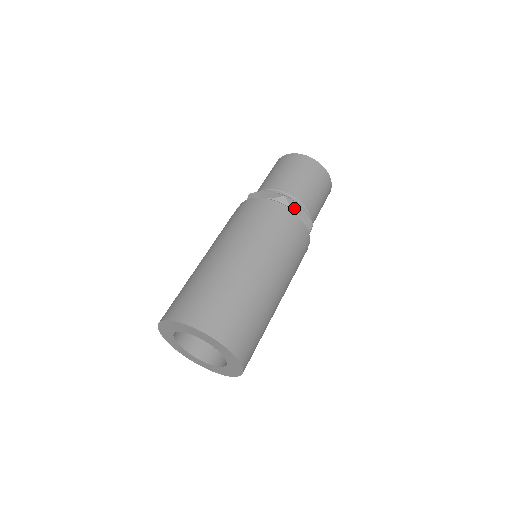
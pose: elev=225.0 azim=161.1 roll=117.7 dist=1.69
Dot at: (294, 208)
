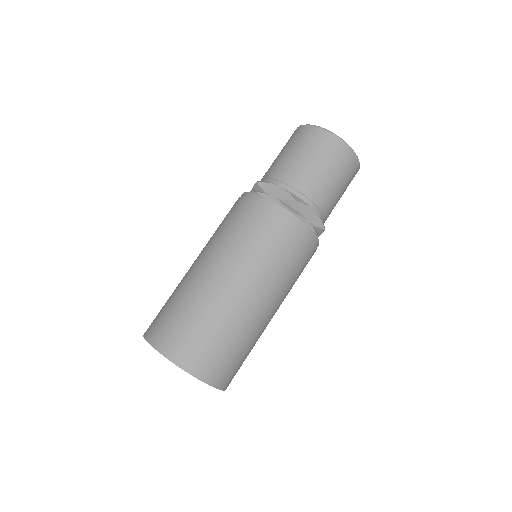
Dot at: (268, 191)
